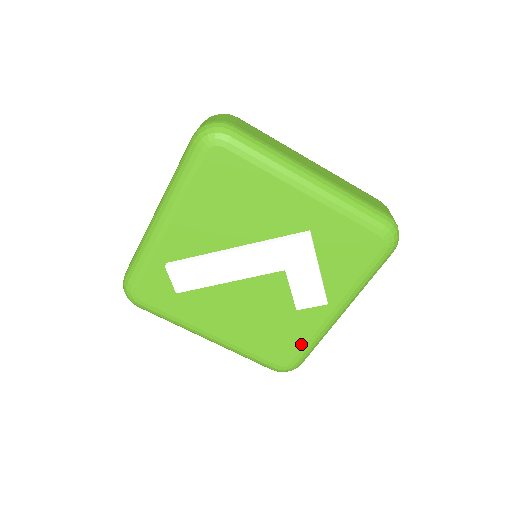
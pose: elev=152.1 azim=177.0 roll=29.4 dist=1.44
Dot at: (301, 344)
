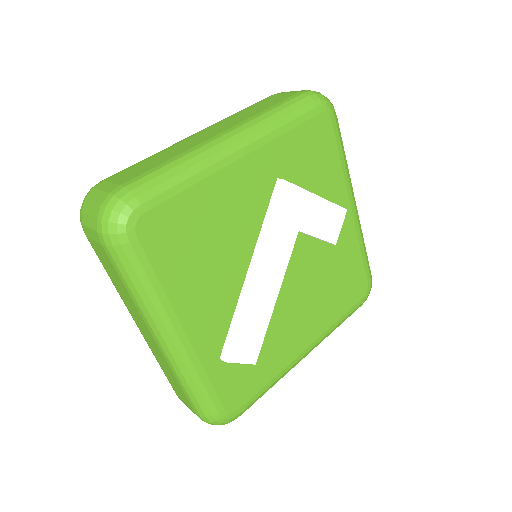
Dot at: (359, 261)
